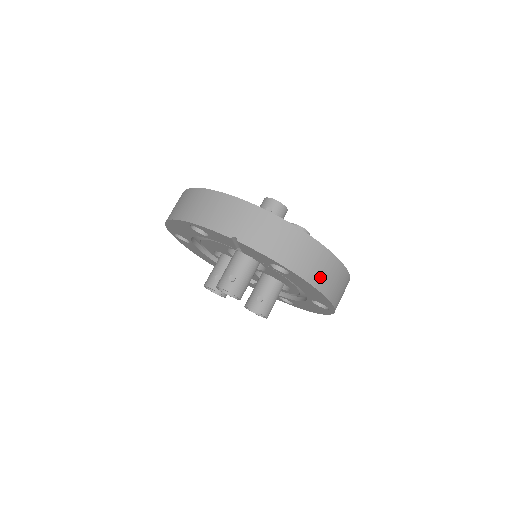
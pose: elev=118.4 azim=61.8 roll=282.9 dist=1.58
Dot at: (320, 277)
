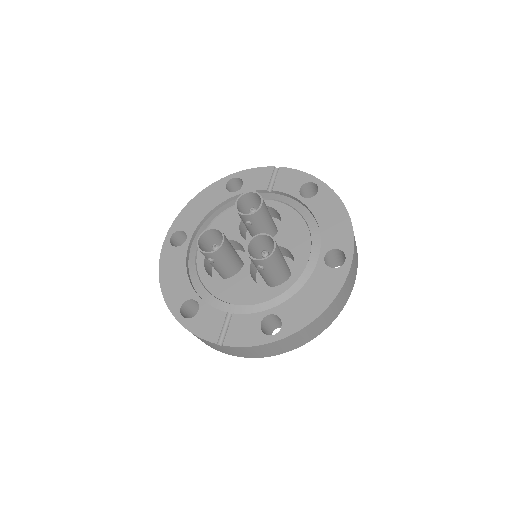
Dot at: occluded
